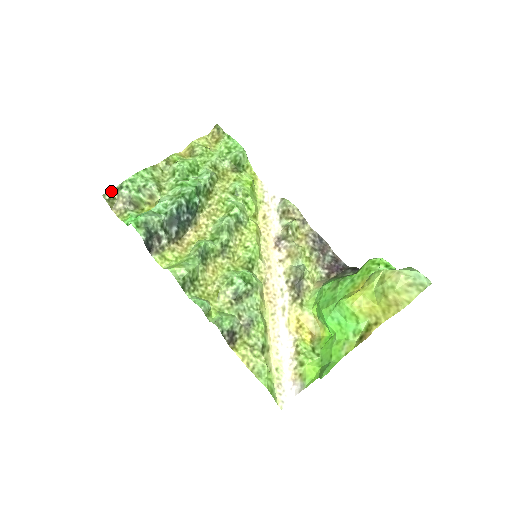
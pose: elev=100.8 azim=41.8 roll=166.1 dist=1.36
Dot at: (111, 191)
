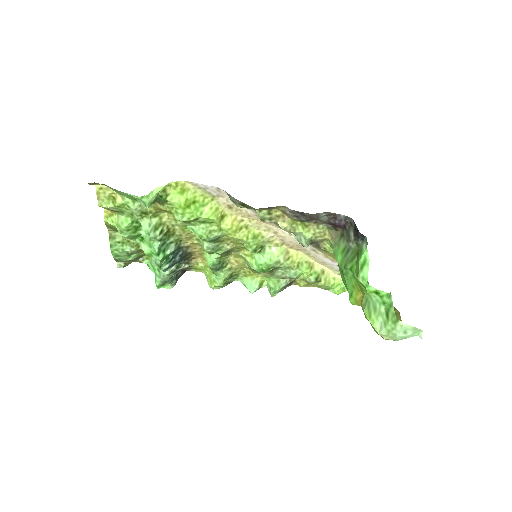
Dot at: (117, 263)
